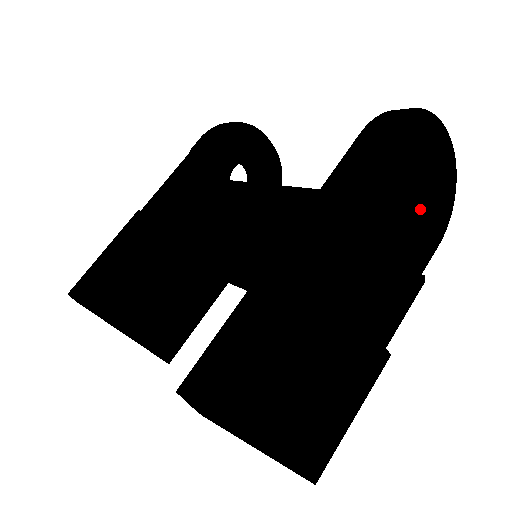
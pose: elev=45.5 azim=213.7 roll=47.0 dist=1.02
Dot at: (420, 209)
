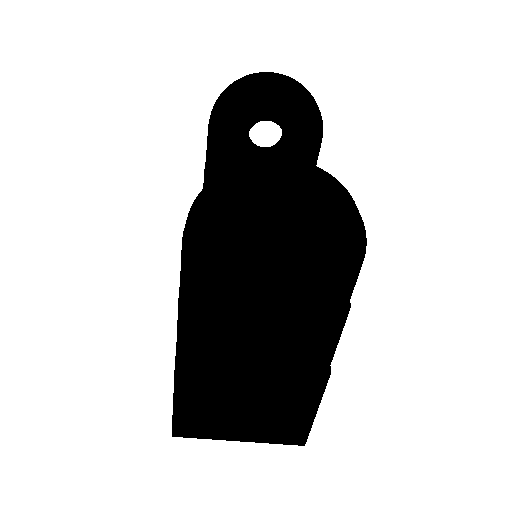
Dot at: (292, 259)
